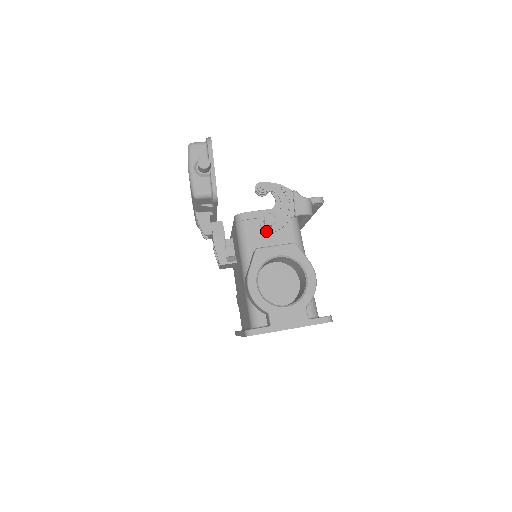
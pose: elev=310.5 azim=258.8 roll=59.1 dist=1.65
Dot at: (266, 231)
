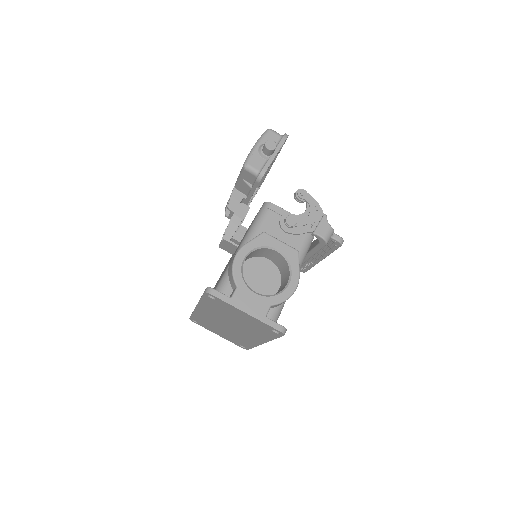
Dot at: (281, 227)
